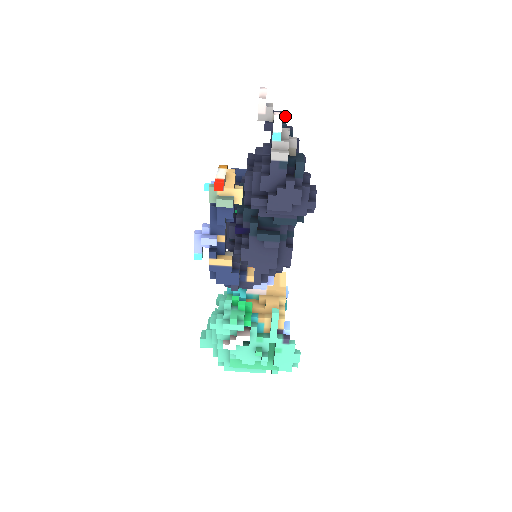
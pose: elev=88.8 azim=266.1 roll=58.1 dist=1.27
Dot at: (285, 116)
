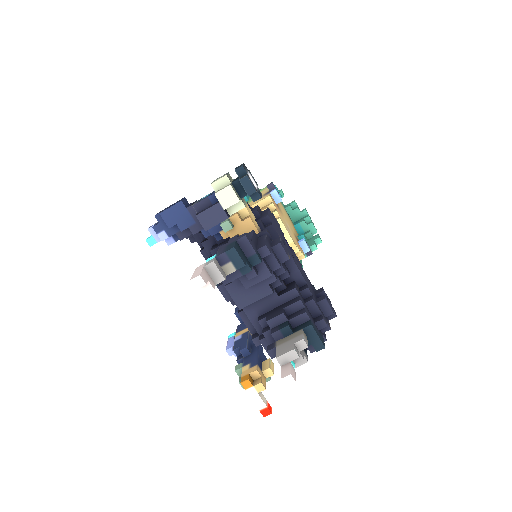
Dot at: (243, 266)
